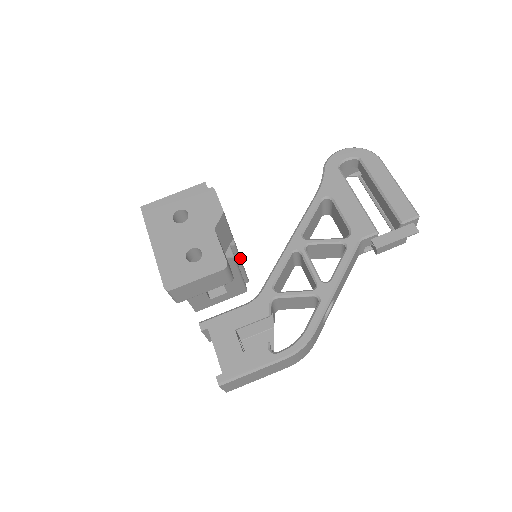
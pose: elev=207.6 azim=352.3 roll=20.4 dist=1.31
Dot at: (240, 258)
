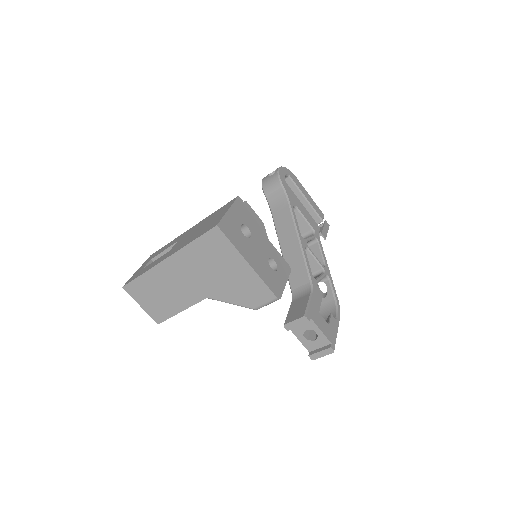
Dot at: occluded
